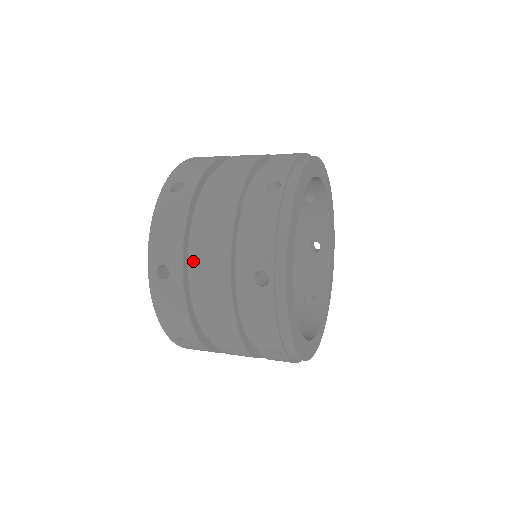
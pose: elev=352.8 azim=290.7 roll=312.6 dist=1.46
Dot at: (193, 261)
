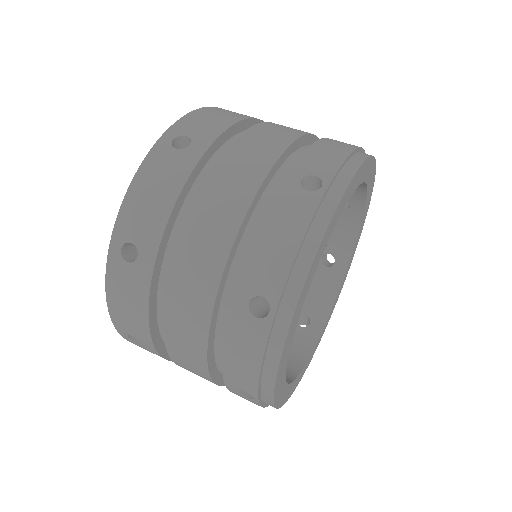
Dot at: occluded
